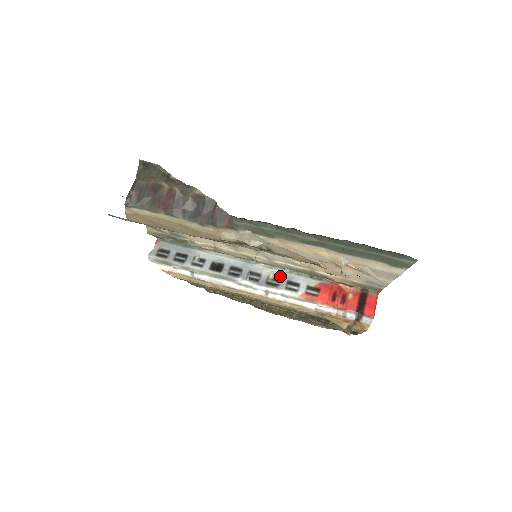
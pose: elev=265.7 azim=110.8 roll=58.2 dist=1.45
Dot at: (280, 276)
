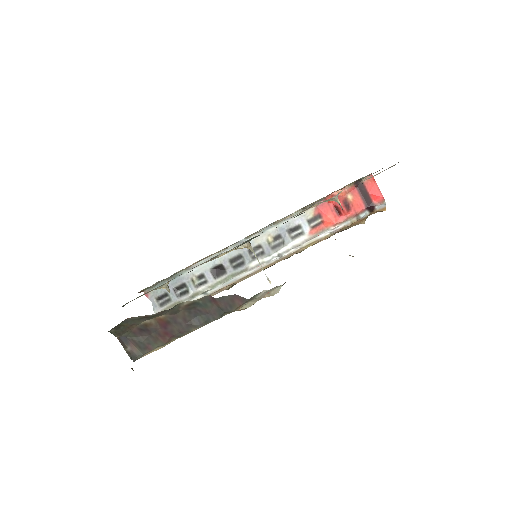
Dot at: (277, 232)
